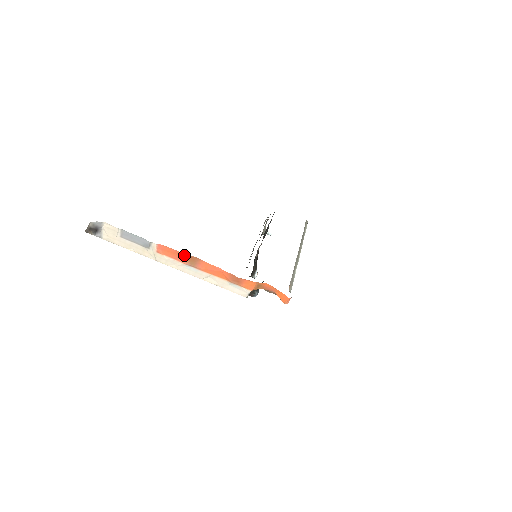
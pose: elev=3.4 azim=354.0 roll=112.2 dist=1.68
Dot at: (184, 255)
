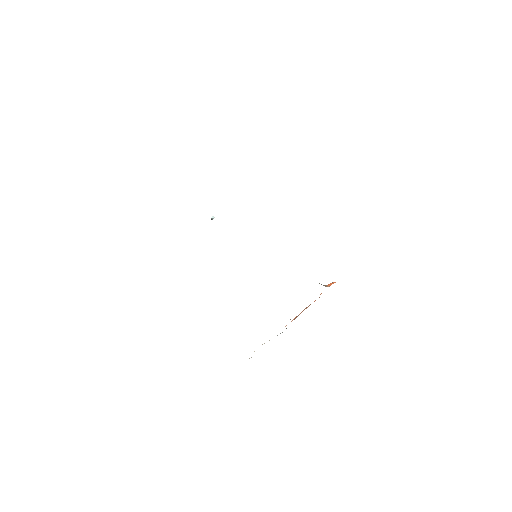
Dot at: occluded
